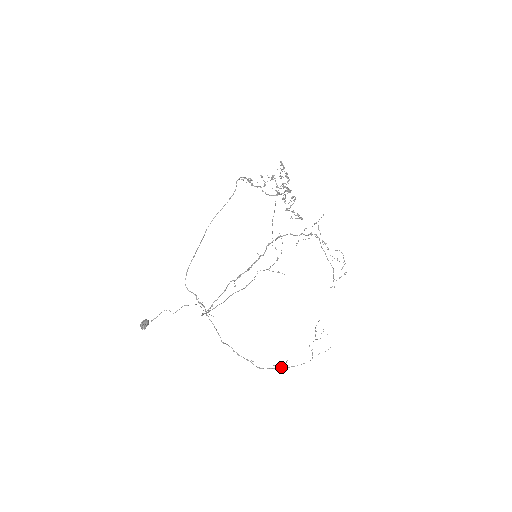
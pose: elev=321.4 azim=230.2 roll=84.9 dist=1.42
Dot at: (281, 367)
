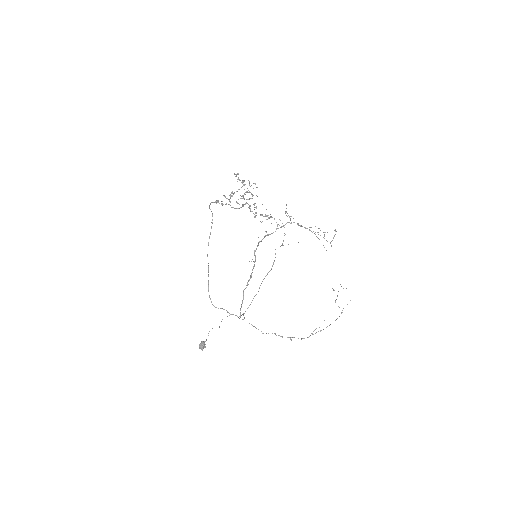
Dot at: occluded
